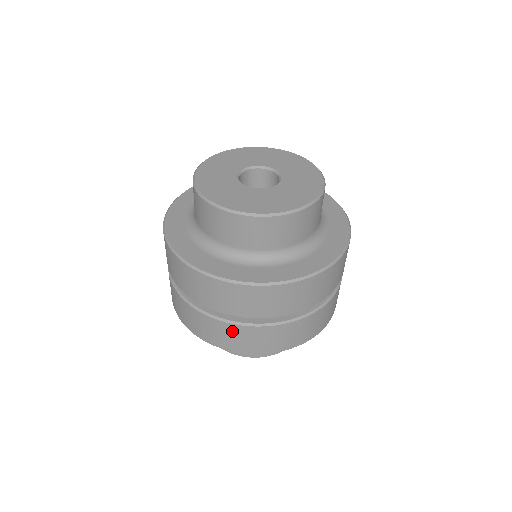
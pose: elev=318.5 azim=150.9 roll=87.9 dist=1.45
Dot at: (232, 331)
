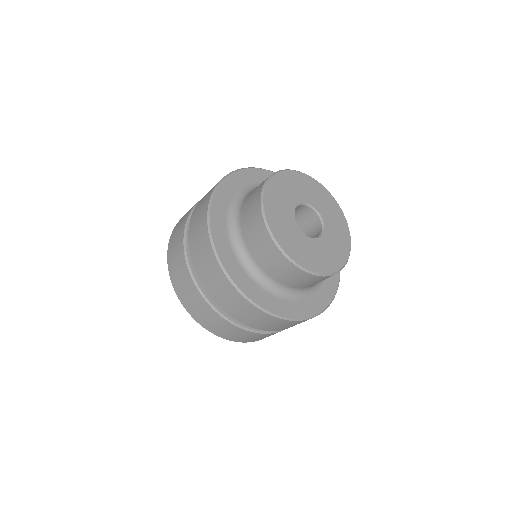
Dot at: (195, 296)
